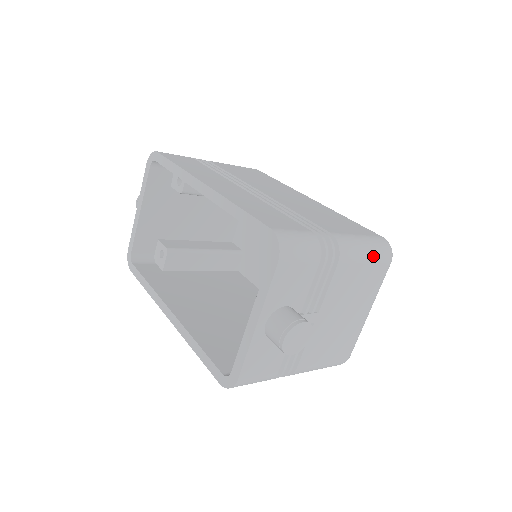
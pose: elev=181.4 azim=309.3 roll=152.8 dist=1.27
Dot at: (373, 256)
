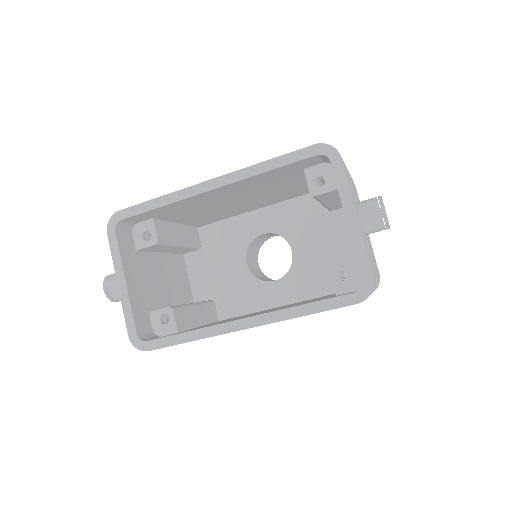
Dot at: occluded
